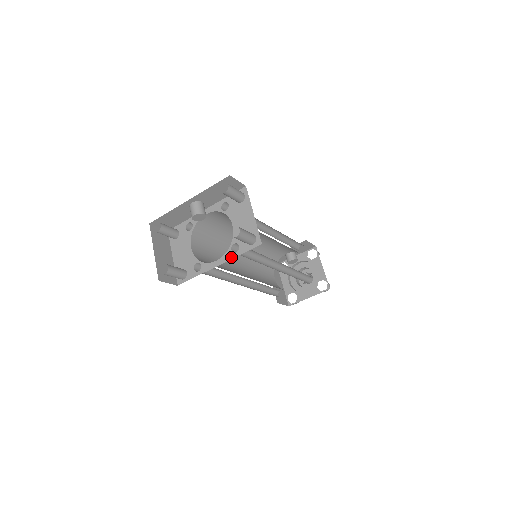
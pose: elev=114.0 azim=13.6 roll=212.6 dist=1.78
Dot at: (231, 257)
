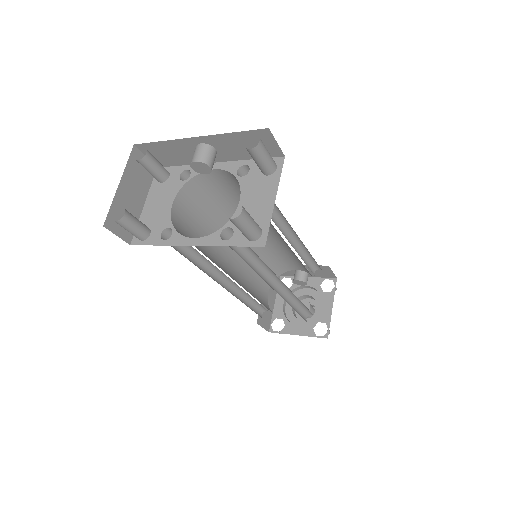
Dot at: (215, 243)
